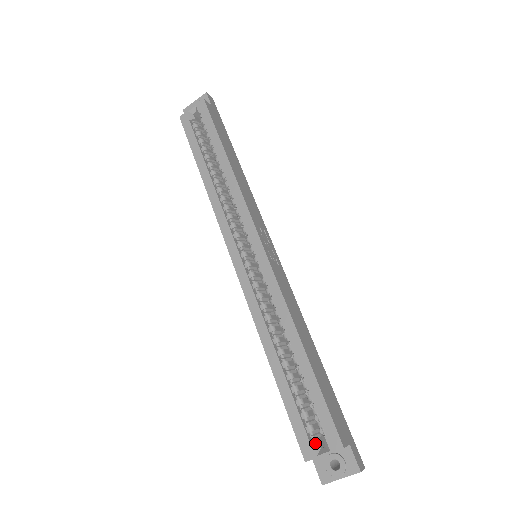
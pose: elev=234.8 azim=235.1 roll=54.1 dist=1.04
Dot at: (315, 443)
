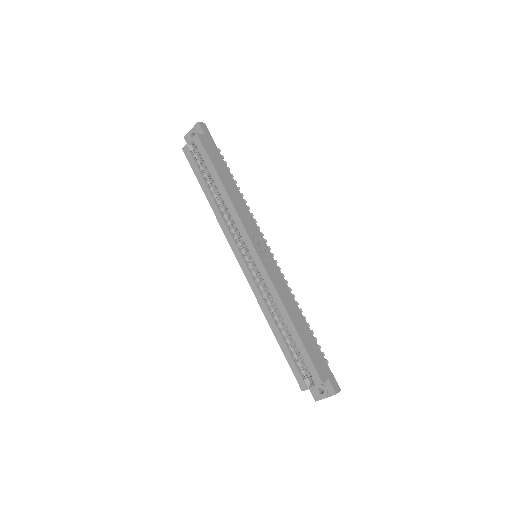
Dot at: (307, 381)
